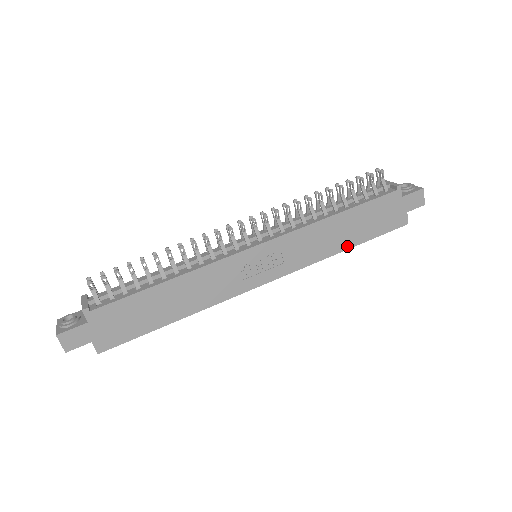
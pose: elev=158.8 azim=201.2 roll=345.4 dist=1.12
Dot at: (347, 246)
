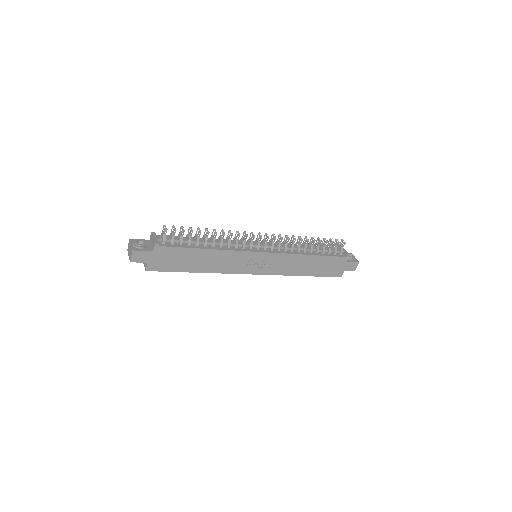
Dot at: (305, 274)
